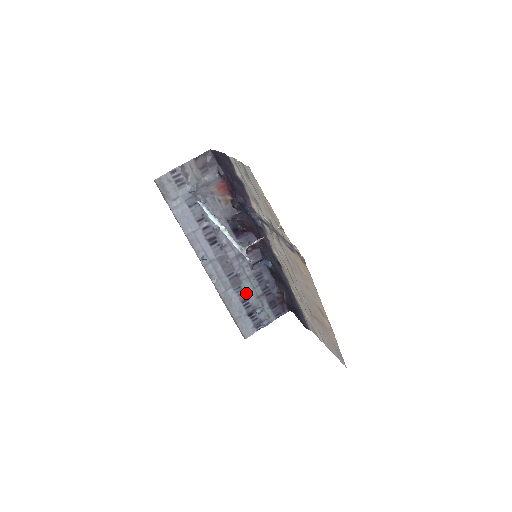
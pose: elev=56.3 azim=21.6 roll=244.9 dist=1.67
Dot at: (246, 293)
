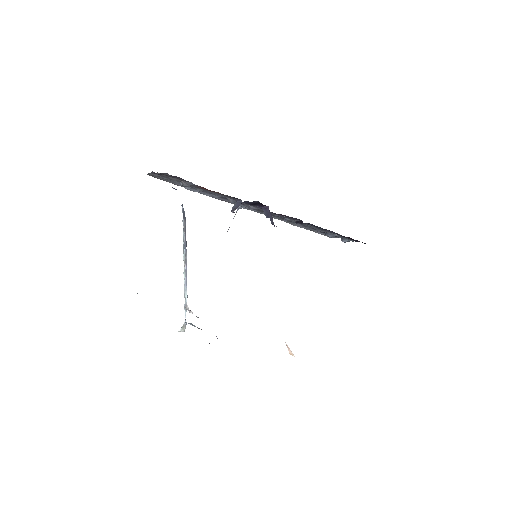
Dot at: occluded
